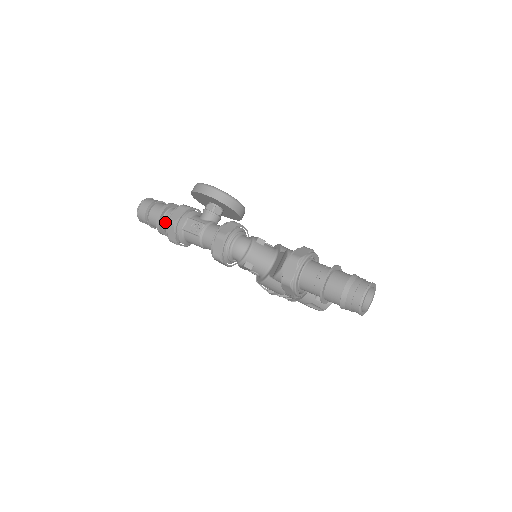
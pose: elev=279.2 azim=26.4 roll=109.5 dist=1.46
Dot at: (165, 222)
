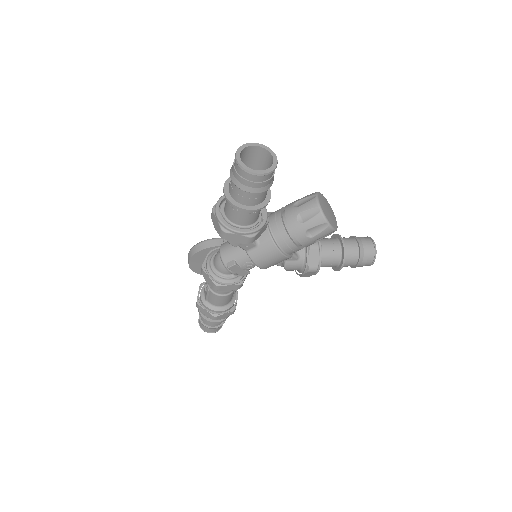
Dot at: occluded
